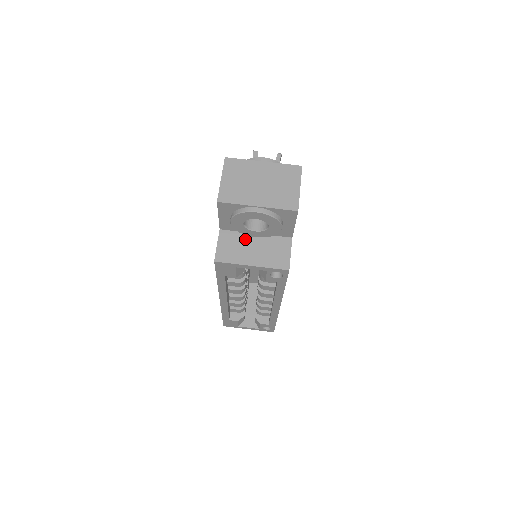
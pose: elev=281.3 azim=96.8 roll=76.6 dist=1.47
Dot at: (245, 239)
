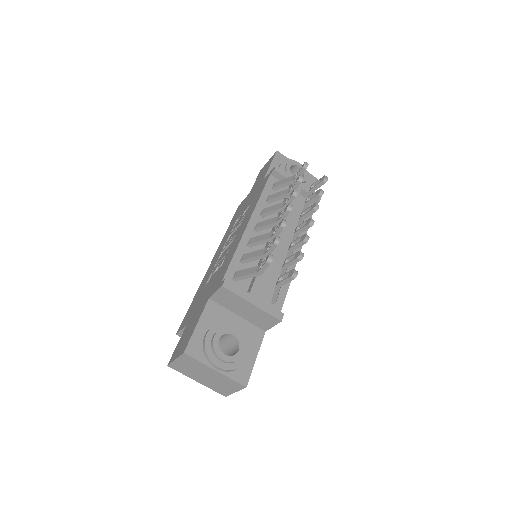
Dot at: occluded
